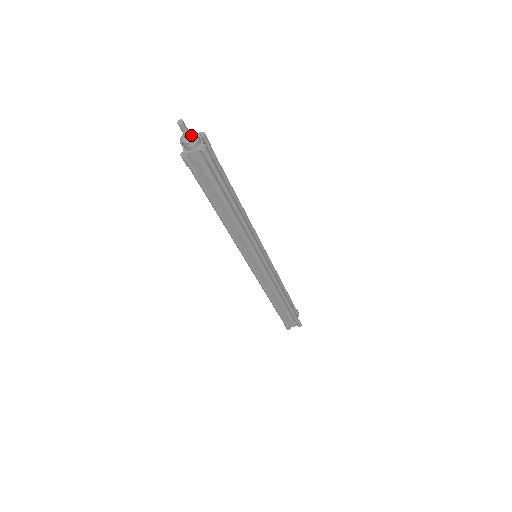
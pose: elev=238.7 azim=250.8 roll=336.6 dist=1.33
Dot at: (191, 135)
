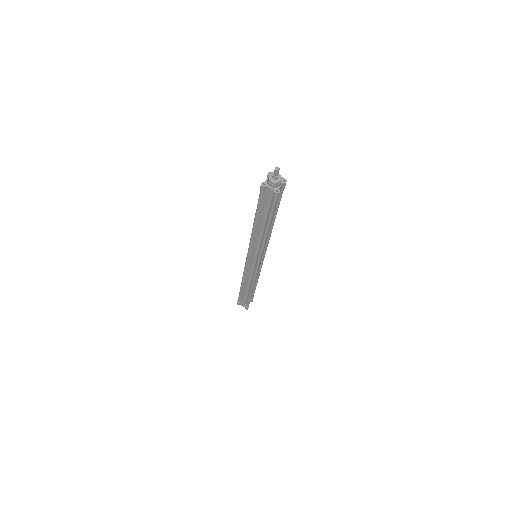
Dot at: (277, 179)
